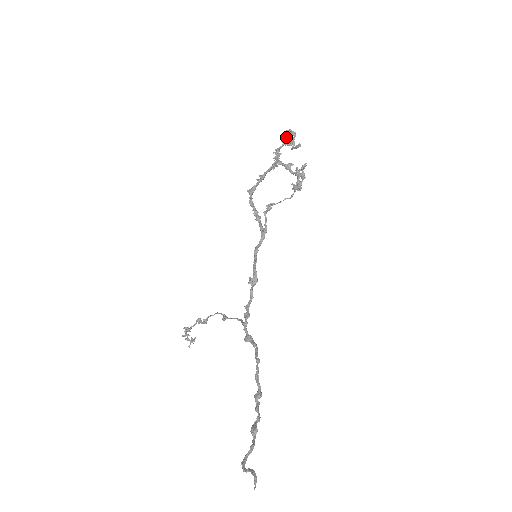
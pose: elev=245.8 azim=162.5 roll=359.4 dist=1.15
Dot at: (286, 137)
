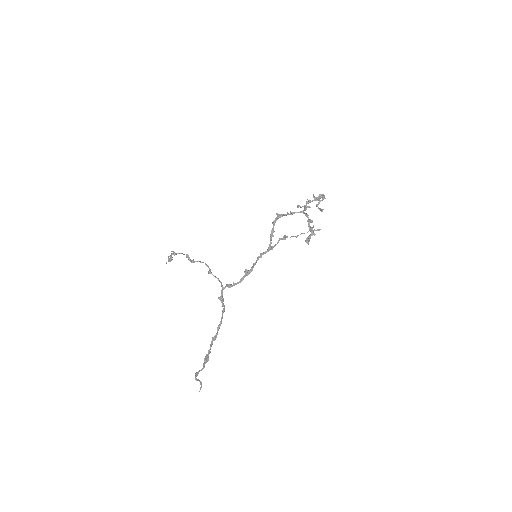
Dot at: (319, 198)
